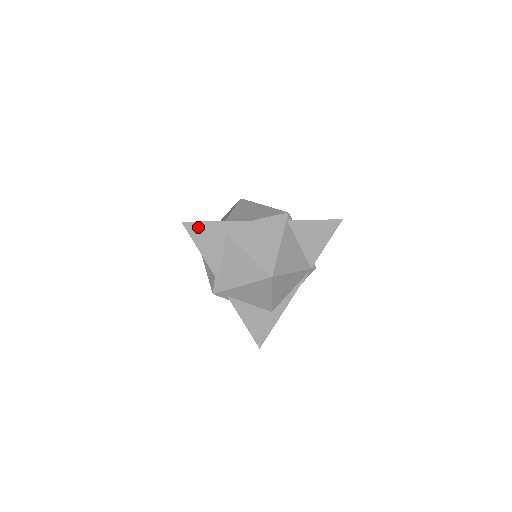
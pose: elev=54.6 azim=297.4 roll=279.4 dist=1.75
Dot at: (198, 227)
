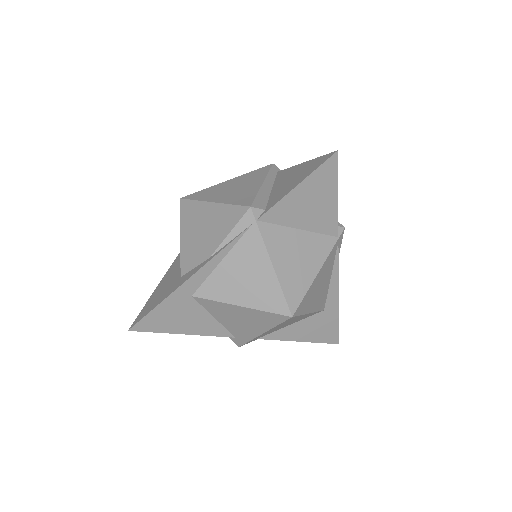
Dot at: (153, 319)
